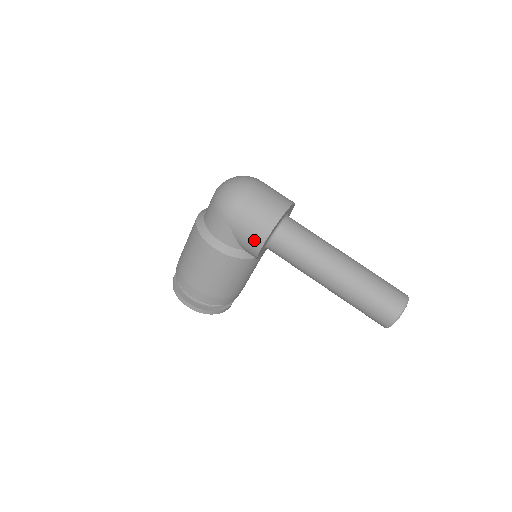
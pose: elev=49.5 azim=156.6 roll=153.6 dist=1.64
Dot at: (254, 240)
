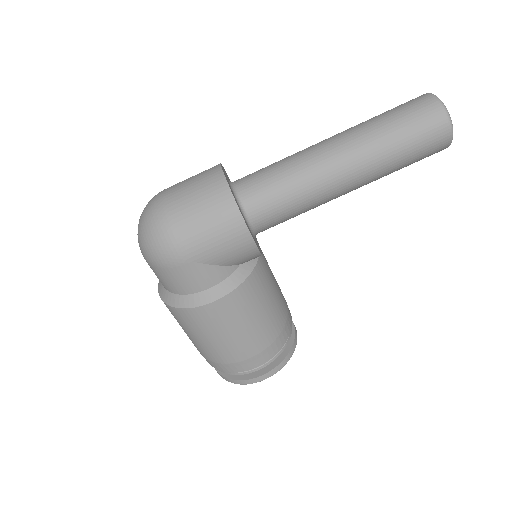
Dot at: (236, 242)
